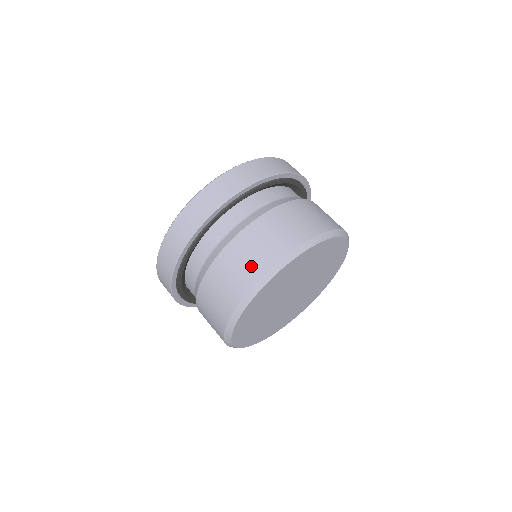
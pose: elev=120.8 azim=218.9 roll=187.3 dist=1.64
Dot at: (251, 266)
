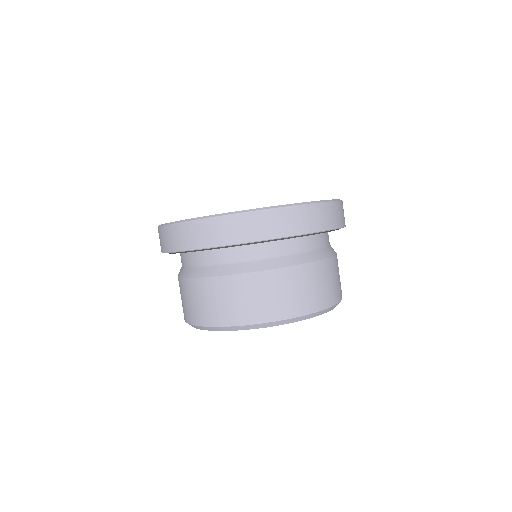
Dot at: (185, 309)
